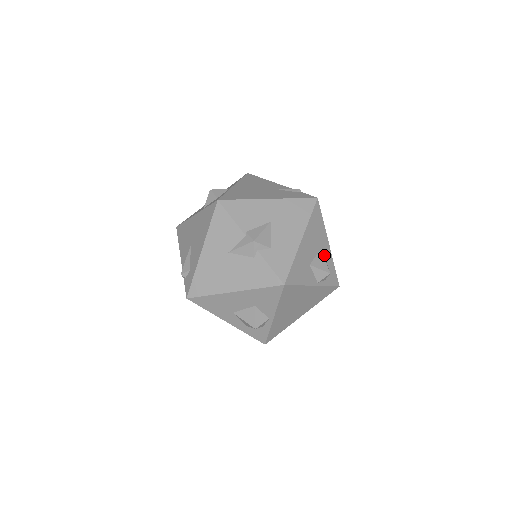
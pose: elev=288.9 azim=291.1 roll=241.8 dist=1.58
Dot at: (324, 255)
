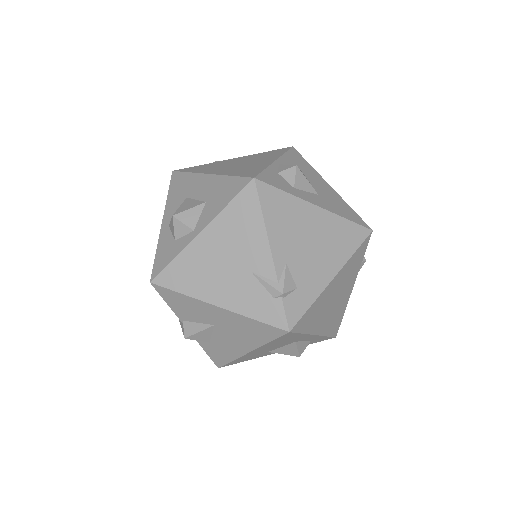
Dot at: (302, 340)
